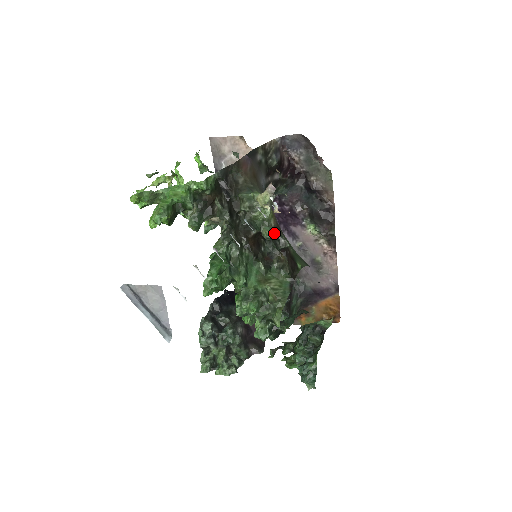
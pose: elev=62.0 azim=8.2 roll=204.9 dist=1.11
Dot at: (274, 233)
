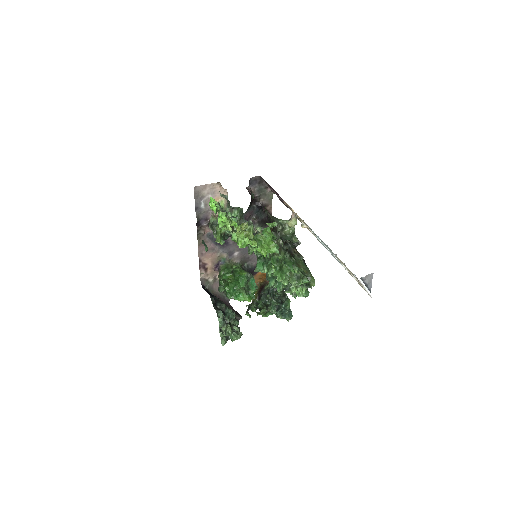
Dot at: (296, 239)
